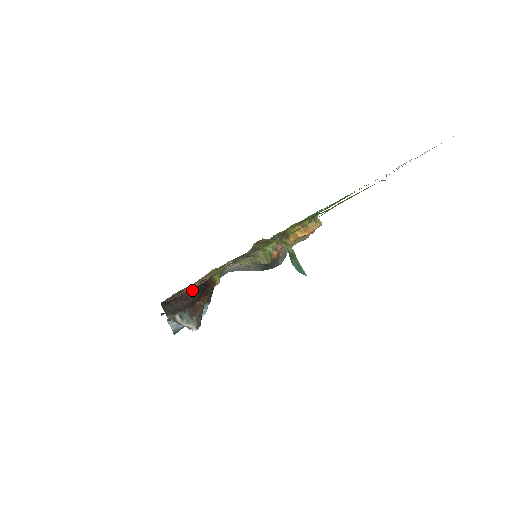
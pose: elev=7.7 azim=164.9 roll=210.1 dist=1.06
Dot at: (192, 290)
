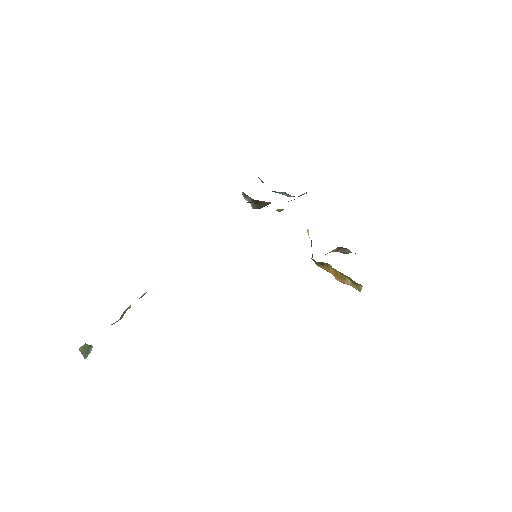
Dot at: occluded
